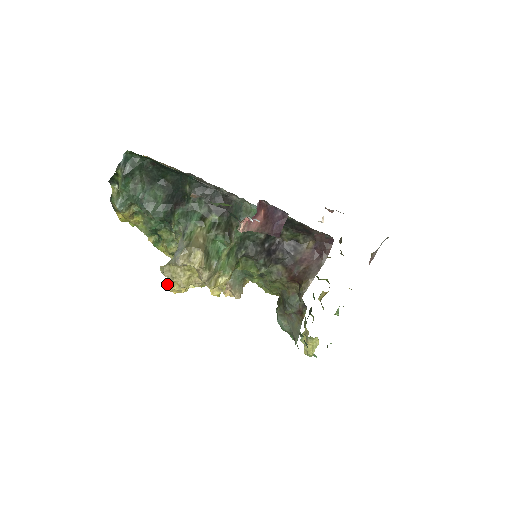
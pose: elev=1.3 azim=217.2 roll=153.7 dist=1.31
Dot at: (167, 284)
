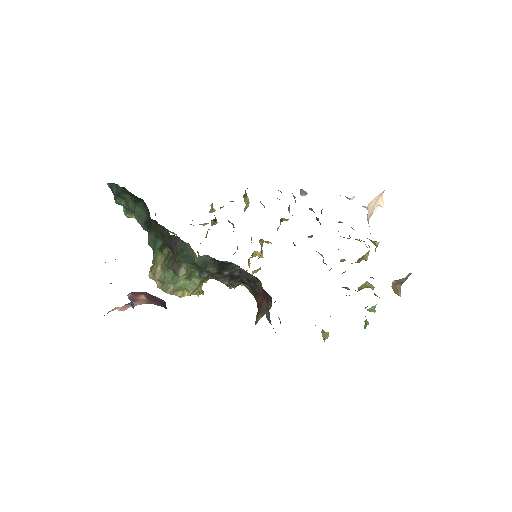
Dot at: occluded
